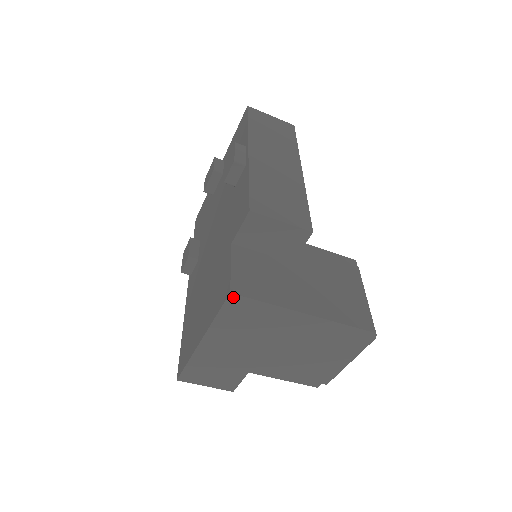
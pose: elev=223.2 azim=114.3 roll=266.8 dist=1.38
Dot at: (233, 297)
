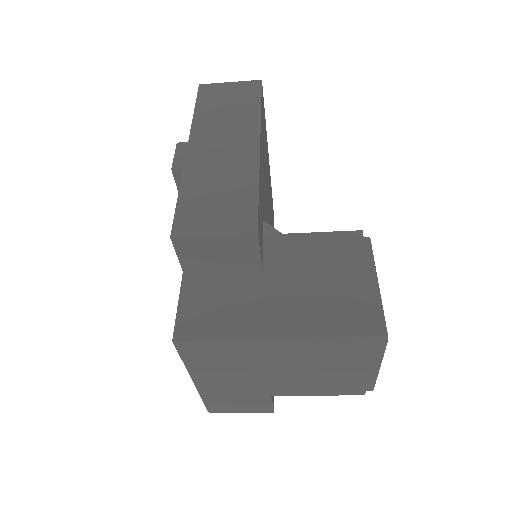
Dot at: (179, 343)
